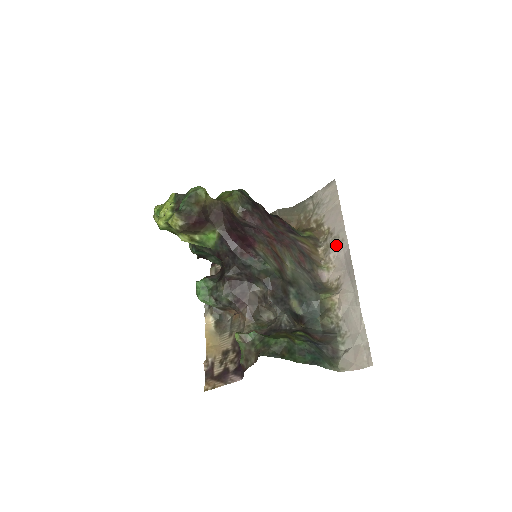
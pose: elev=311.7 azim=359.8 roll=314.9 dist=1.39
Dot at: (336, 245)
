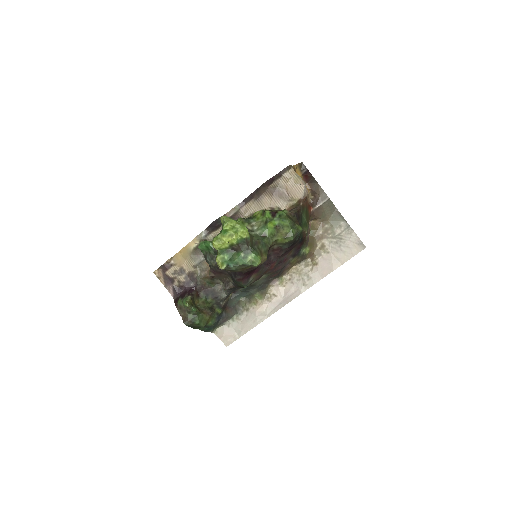
Dot at: (301, 281)
